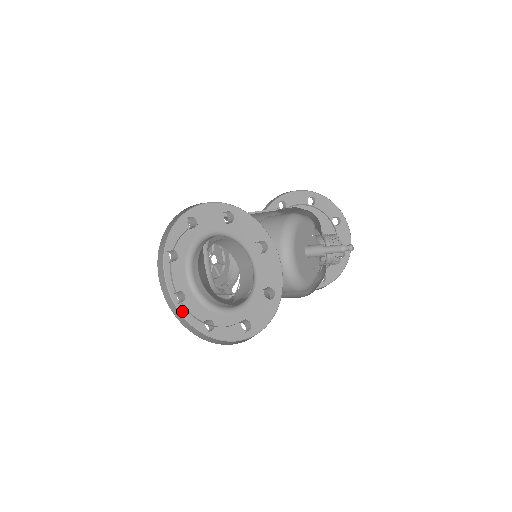
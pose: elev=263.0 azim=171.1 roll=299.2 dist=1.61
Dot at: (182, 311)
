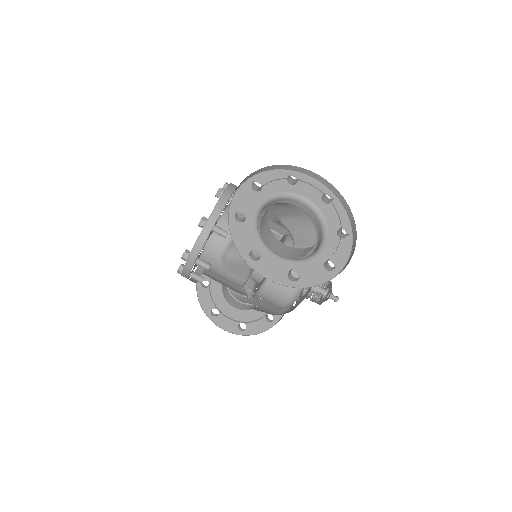
Dot at: (232, 228)
